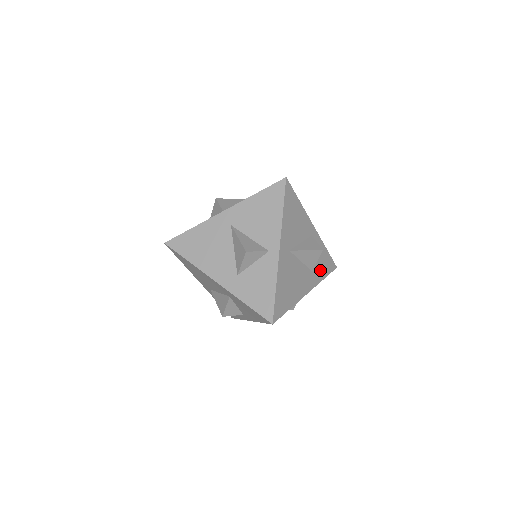
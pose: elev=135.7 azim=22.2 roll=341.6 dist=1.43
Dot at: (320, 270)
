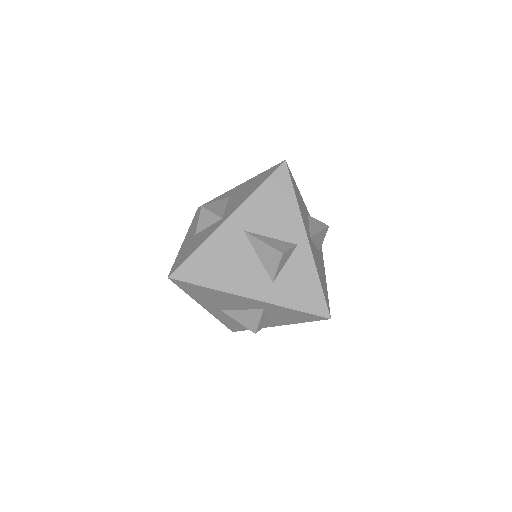
Dot at: (291, 293)
